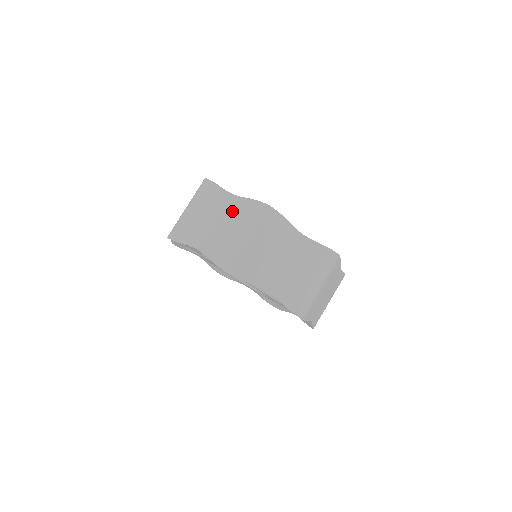
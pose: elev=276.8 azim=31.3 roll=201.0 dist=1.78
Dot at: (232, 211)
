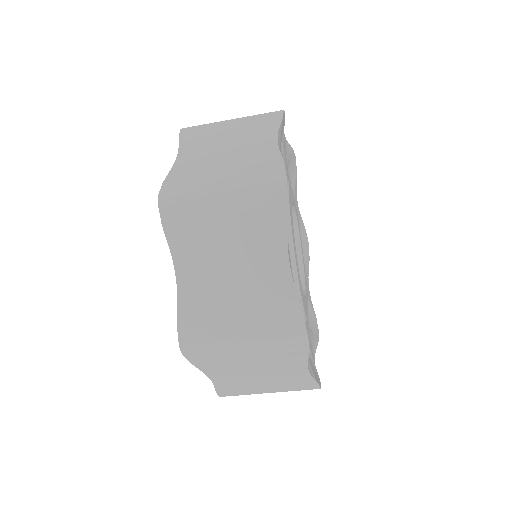
Dot at: (286, 379)
